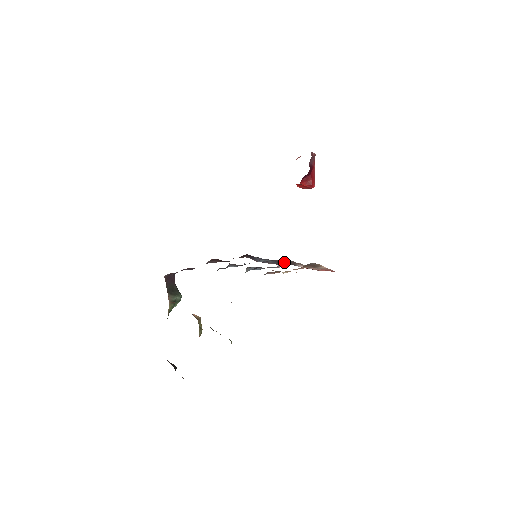
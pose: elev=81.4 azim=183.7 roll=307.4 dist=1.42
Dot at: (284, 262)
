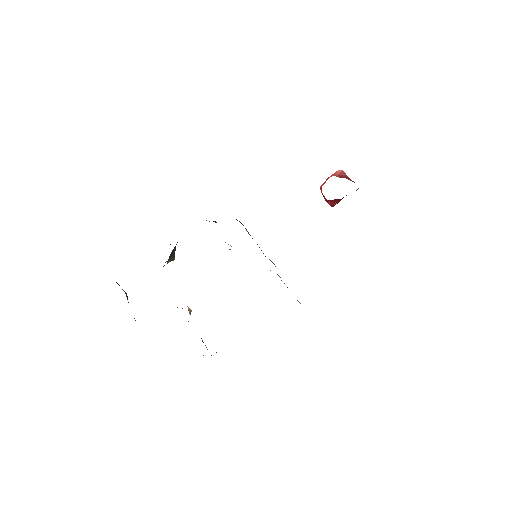
Dot at: occluded
